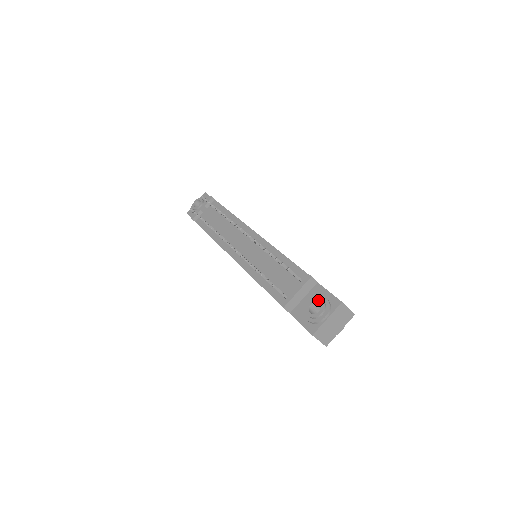
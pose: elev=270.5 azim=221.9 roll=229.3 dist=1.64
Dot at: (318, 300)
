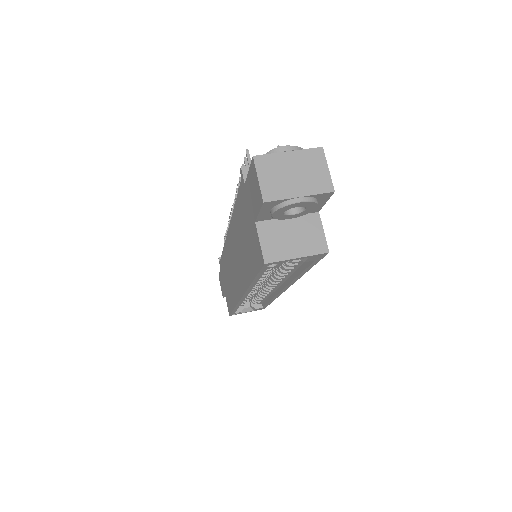
Dot at: occluded
